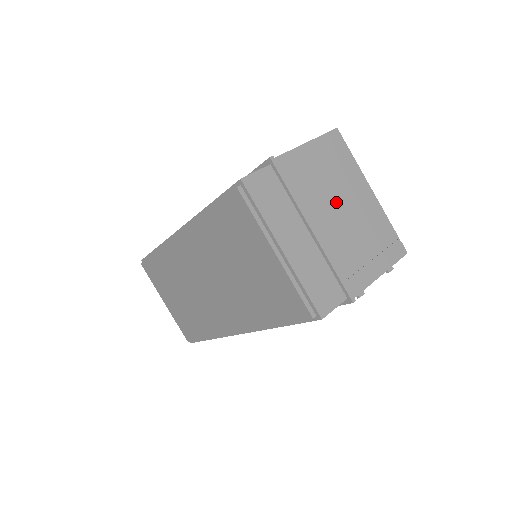
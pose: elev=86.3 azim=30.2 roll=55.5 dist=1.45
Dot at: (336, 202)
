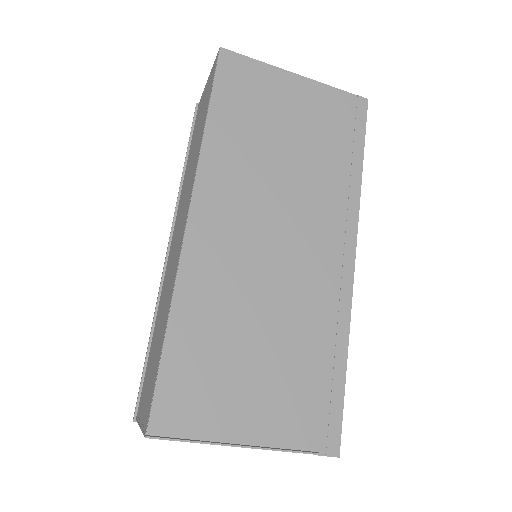
Dot at: occluded
